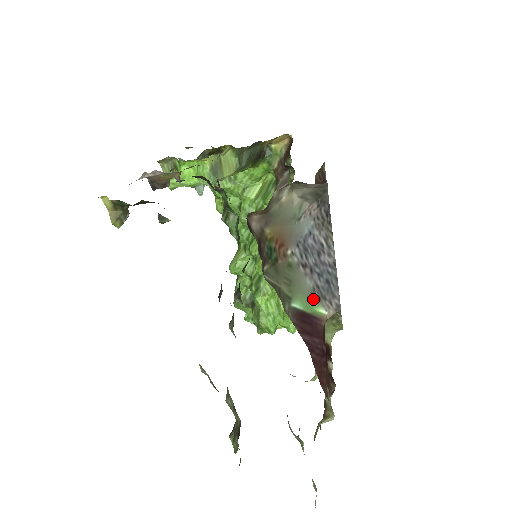
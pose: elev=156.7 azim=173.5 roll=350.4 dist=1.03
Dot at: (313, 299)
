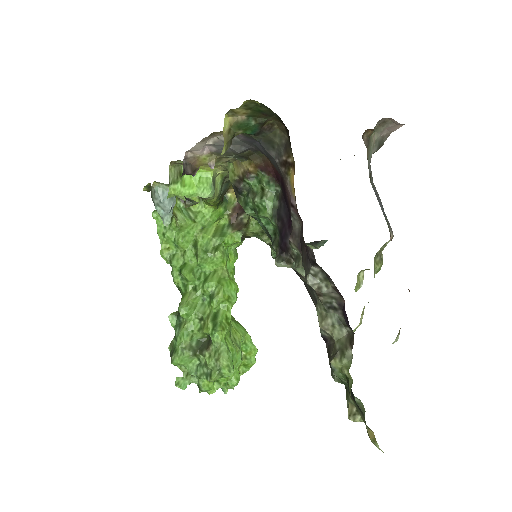
Dot at: (385, 218)
